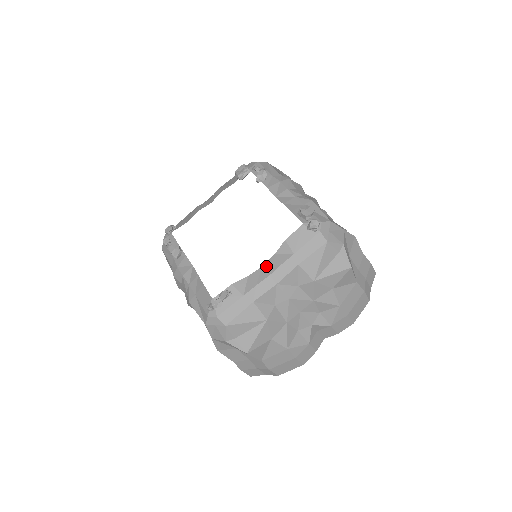
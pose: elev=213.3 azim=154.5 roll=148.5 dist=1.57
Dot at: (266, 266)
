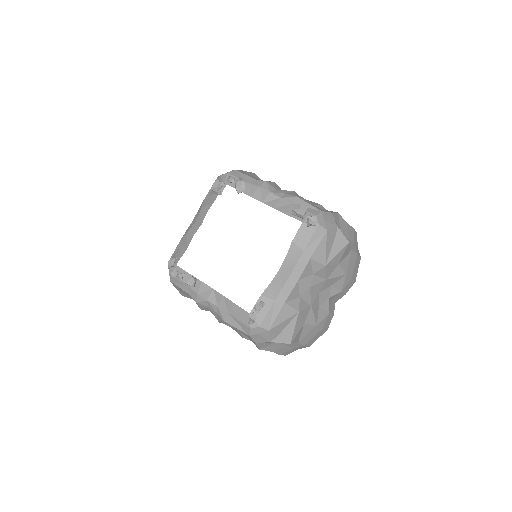
Dot at: (283, 269)
